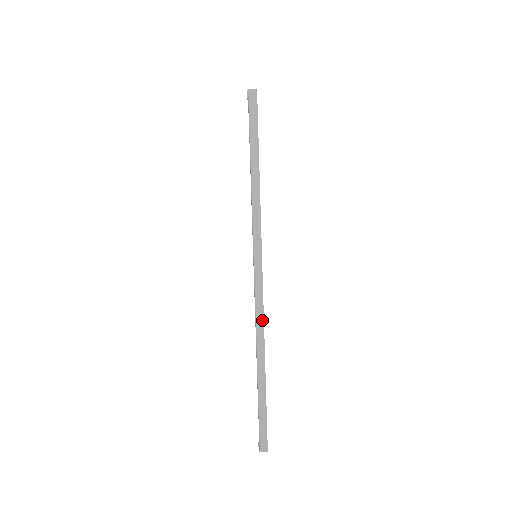
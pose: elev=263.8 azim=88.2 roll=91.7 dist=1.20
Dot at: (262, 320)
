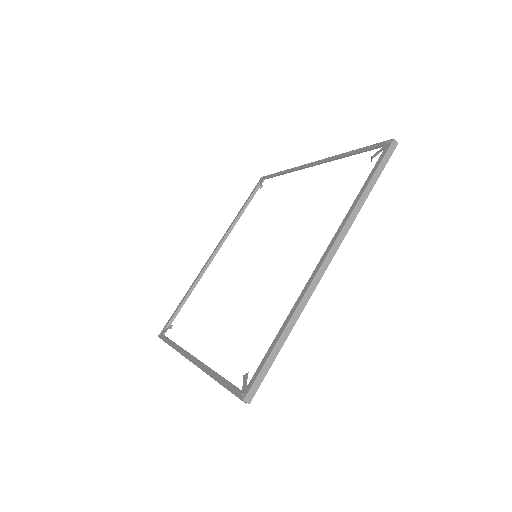
Dot at: (312, 291)
